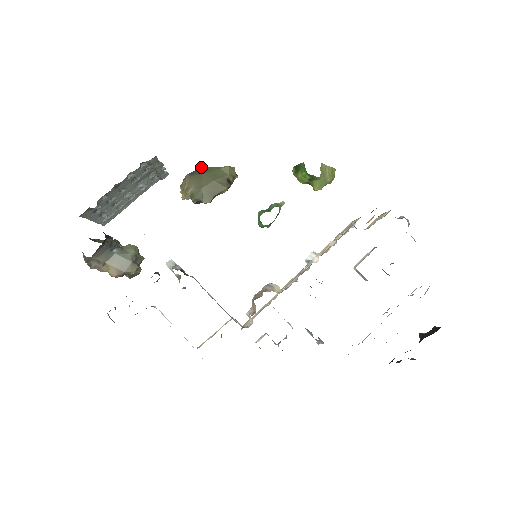
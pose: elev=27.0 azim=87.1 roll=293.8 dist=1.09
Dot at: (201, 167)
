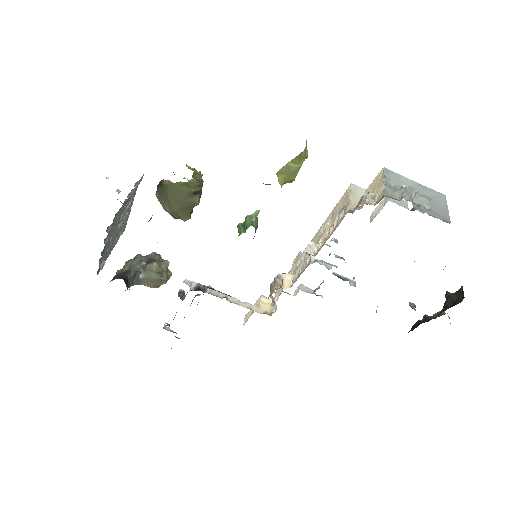
Dot at: (163, 184)
